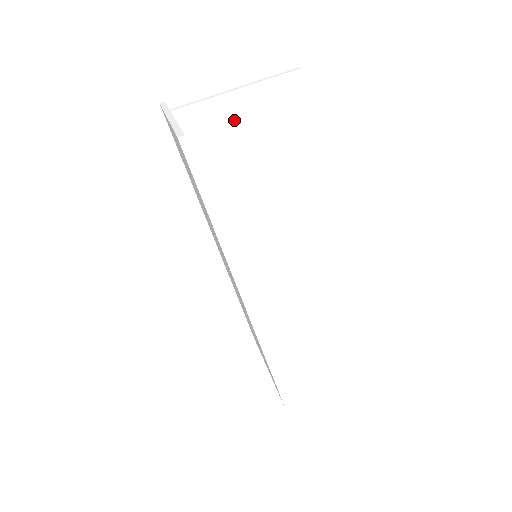
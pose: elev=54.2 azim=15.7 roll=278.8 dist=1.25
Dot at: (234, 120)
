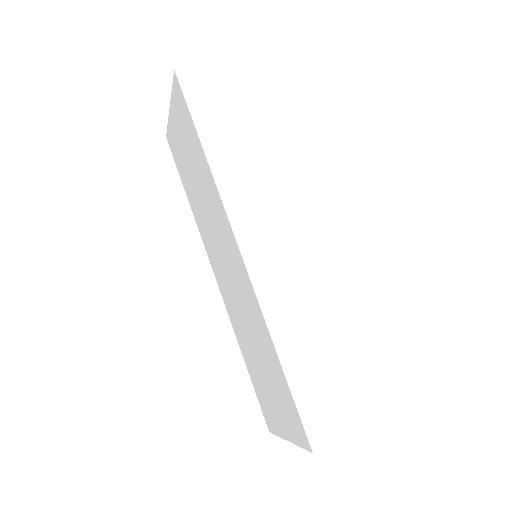
Dot at: (227, 124)
